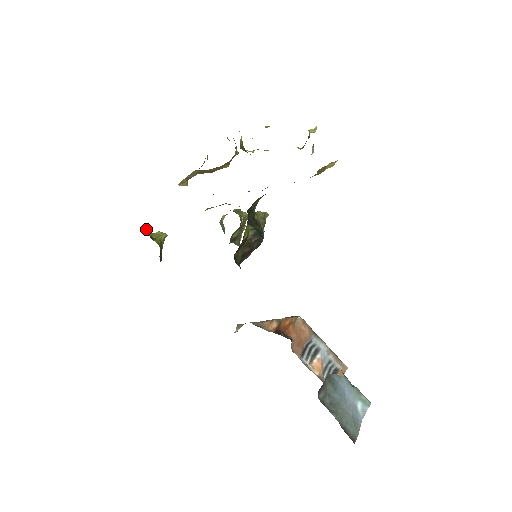
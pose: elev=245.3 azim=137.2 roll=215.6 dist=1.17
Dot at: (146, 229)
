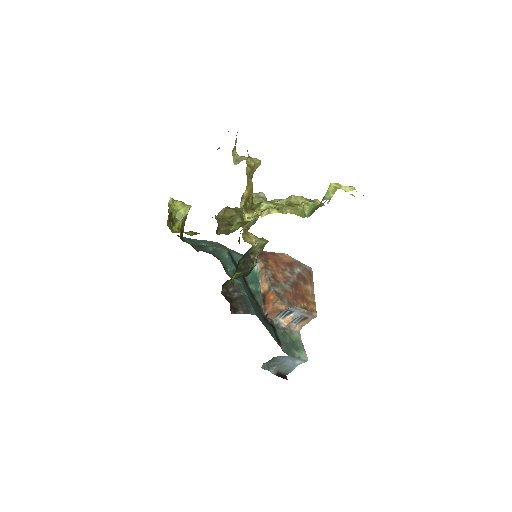
Dot at: (169, 213)
